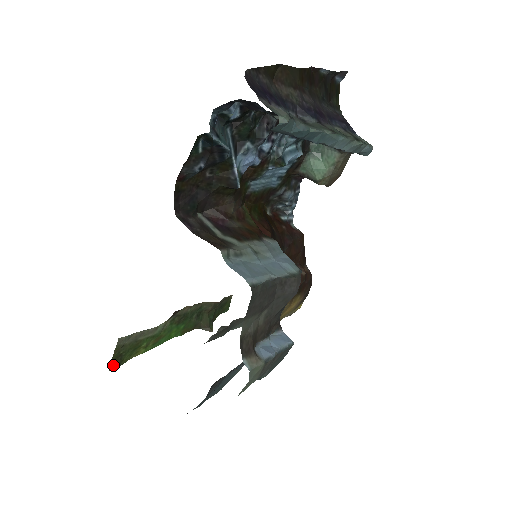
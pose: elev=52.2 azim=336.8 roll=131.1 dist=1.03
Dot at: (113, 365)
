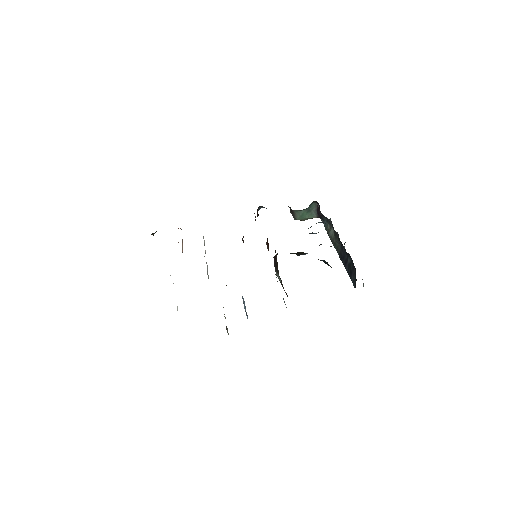
Dot at: occluded
